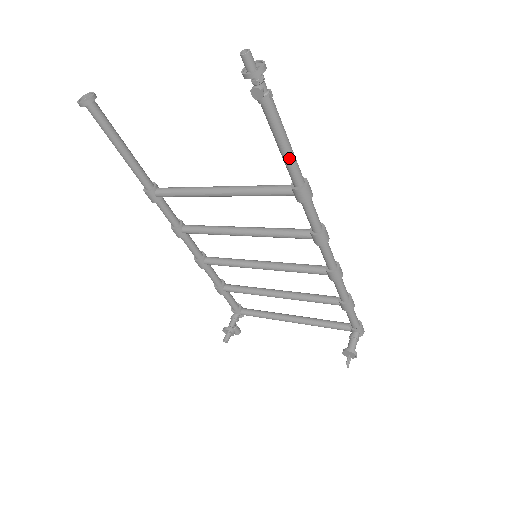
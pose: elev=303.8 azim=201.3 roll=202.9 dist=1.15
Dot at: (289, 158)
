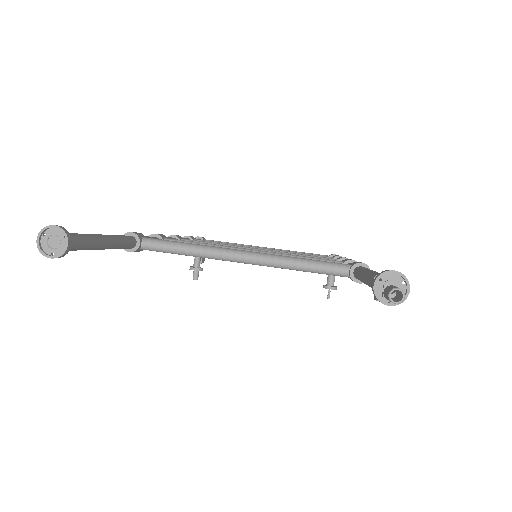
Dot at: occluded
